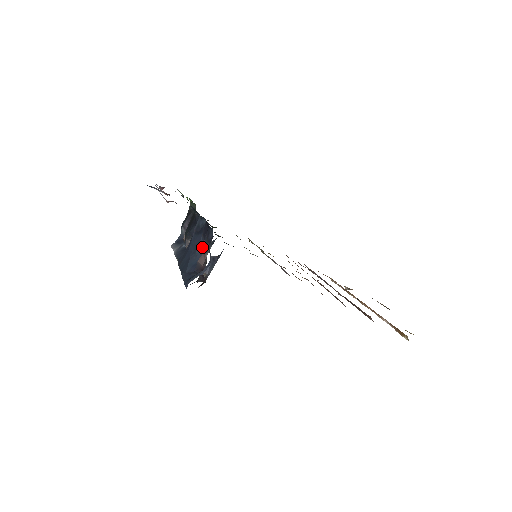
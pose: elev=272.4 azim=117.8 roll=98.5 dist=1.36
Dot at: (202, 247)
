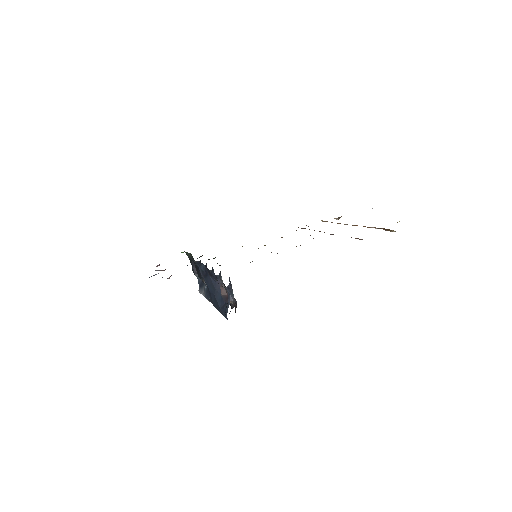
Dot at: (216, 283)
